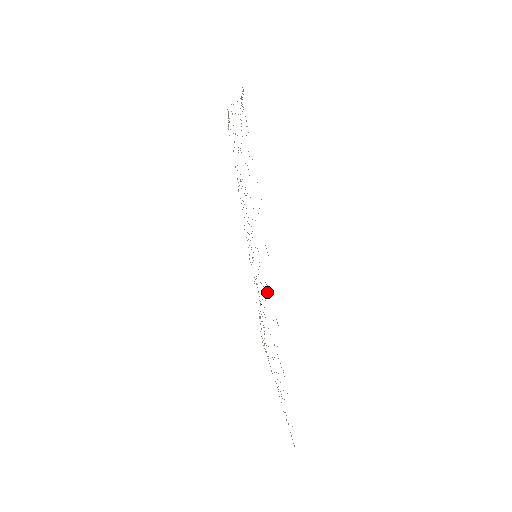
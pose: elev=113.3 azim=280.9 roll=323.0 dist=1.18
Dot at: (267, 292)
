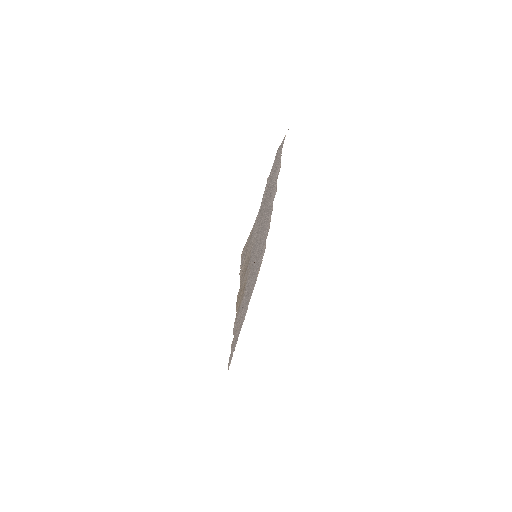
Dot at: (243, 298)
